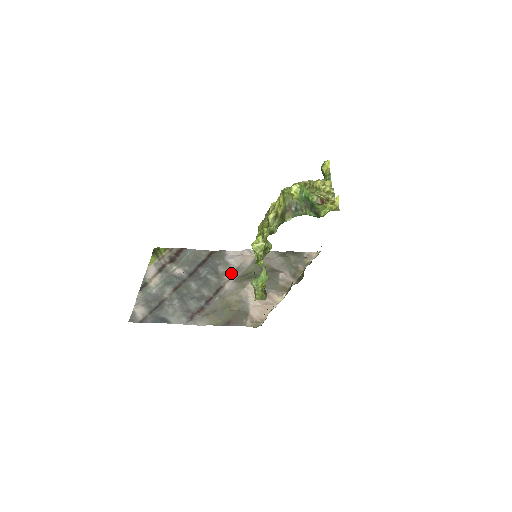
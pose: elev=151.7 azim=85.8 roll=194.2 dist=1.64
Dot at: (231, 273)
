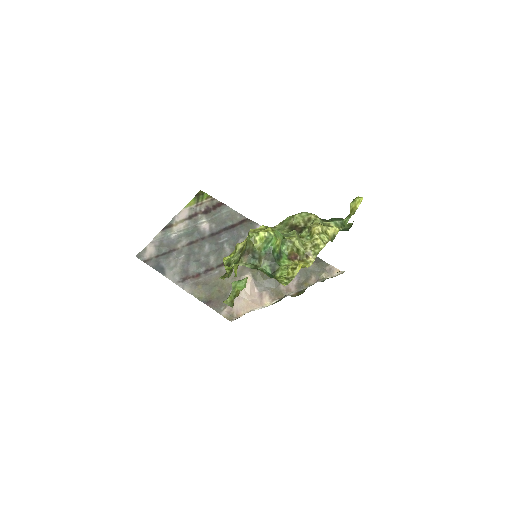
Dot at: occluded
